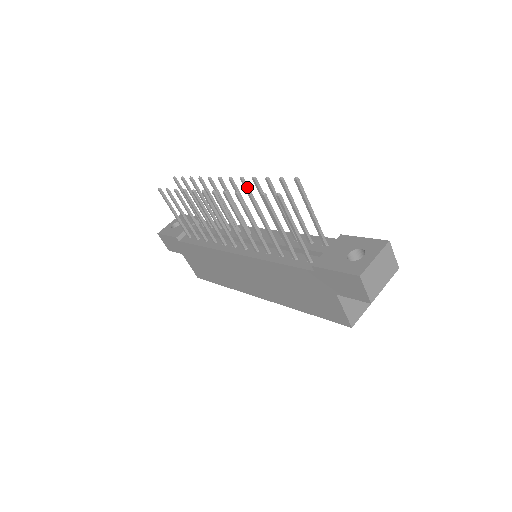
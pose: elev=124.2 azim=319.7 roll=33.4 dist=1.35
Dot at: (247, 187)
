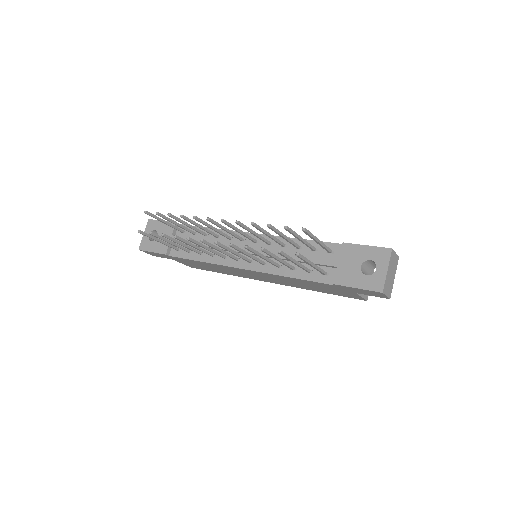
Dot at: (243, 225)
